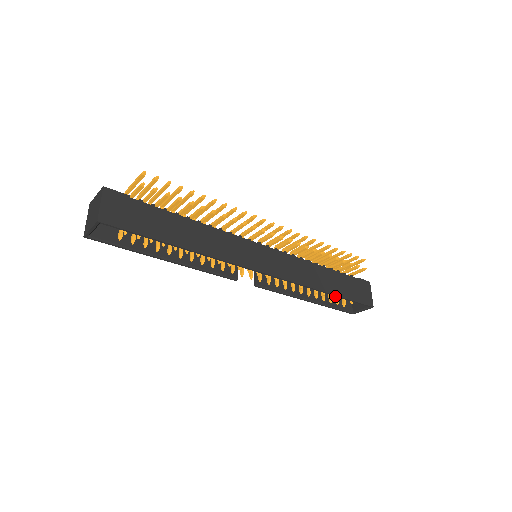
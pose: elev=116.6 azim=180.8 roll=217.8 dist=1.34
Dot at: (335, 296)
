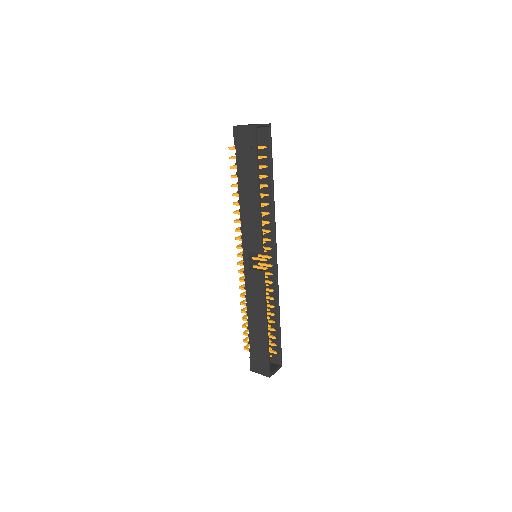
Dot at: occluded
